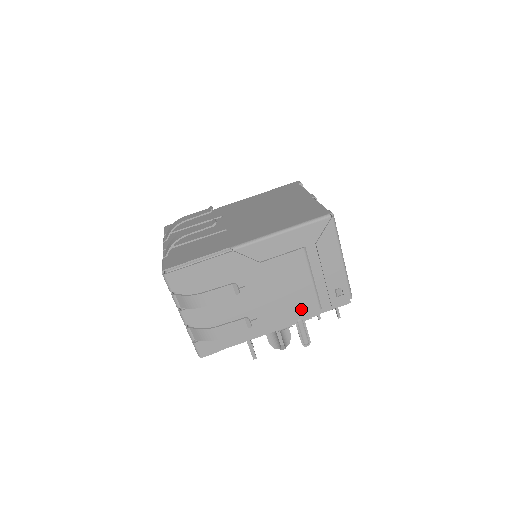
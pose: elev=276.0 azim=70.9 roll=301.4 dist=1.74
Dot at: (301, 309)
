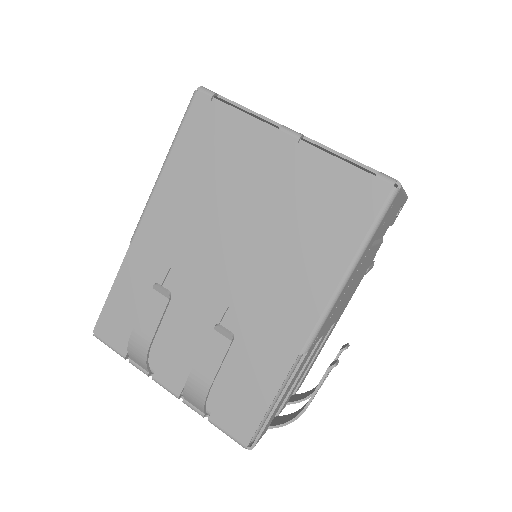
Dot at: (368, 266)
